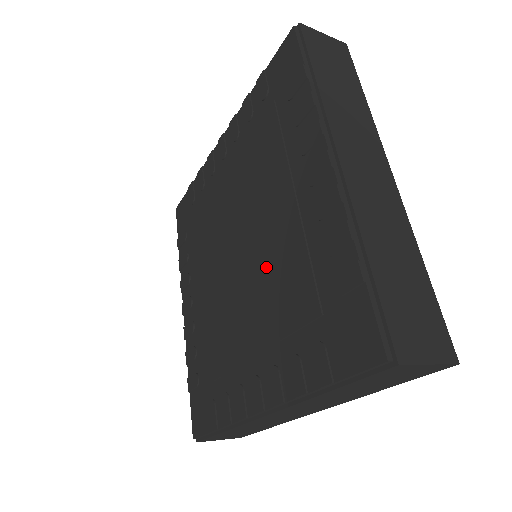
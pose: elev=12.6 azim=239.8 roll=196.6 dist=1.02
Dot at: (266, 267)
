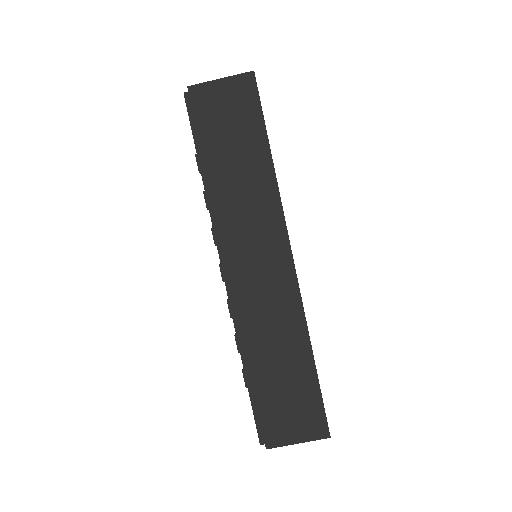
Dot at: occluded
